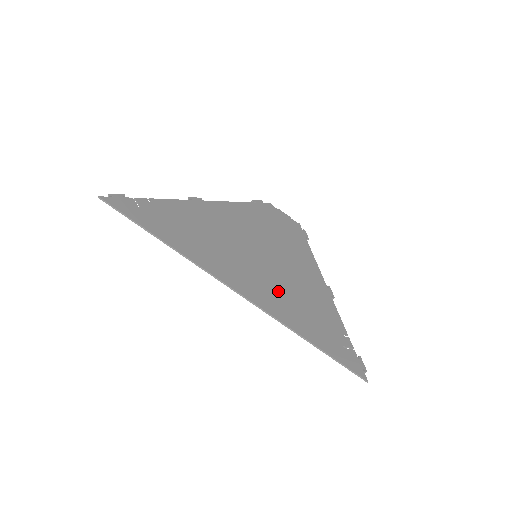
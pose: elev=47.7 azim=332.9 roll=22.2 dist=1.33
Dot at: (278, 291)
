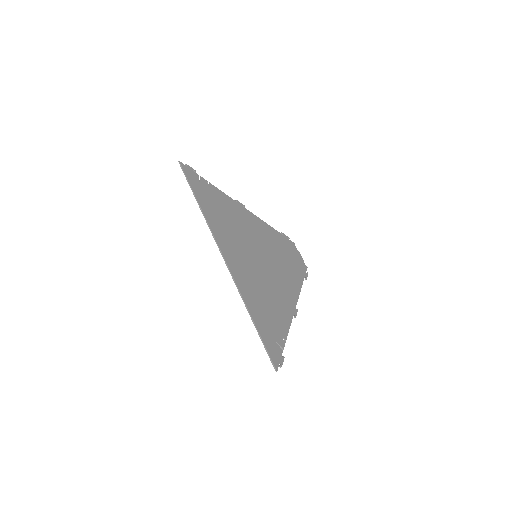
Dot at: (254, 281)
